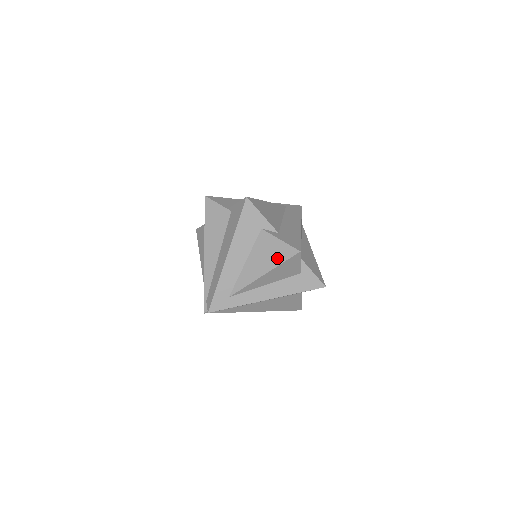
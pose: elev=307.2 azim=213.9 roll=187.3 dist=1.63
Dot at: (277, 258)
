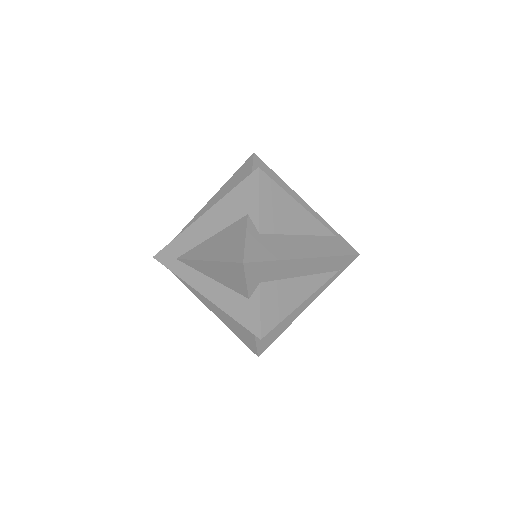
Dot at: (227, 253)
